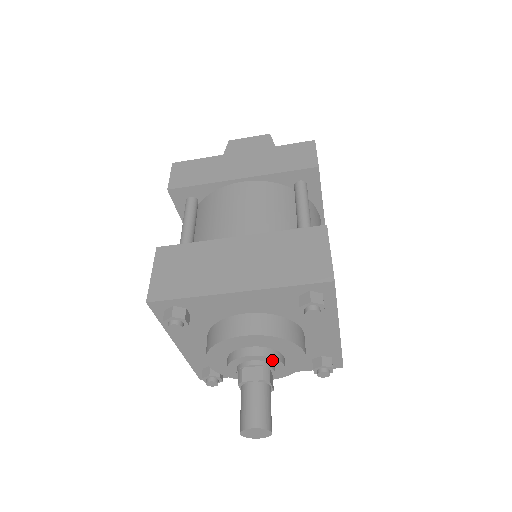
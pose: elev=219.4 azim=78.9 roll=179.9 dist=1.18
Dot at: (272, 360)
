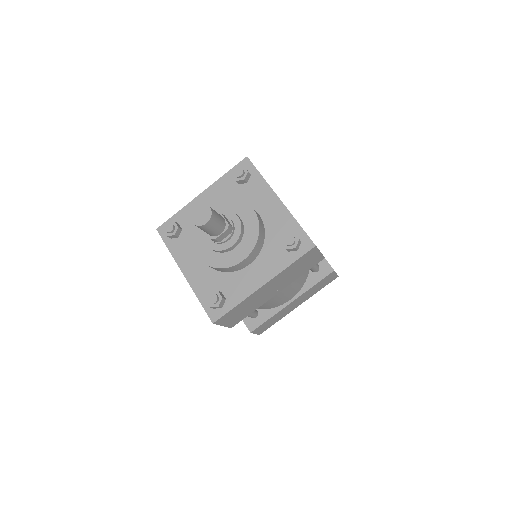
Dot at: (226, 213)
